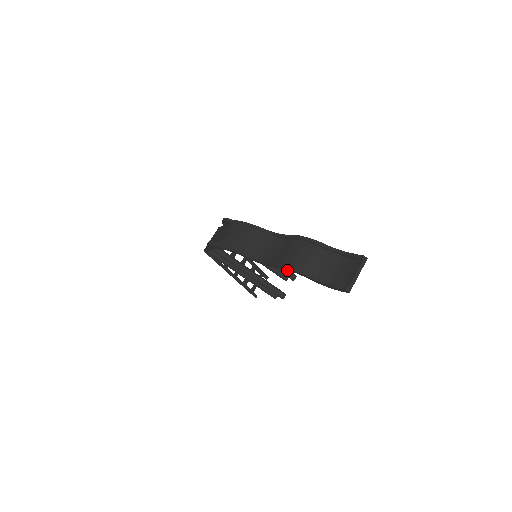
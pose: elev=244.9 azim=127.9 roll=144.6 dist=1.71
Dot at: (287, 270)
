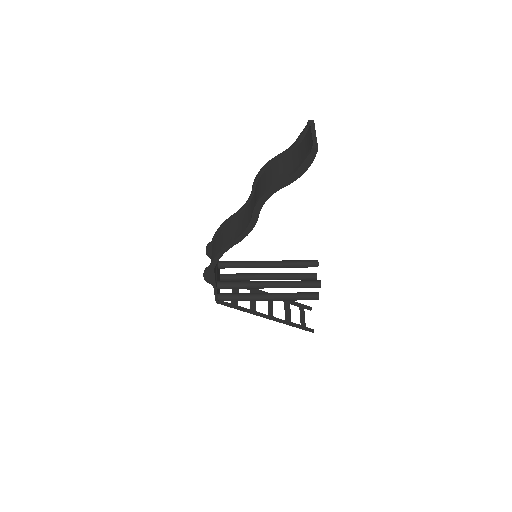
Dot at: (304, 261)
